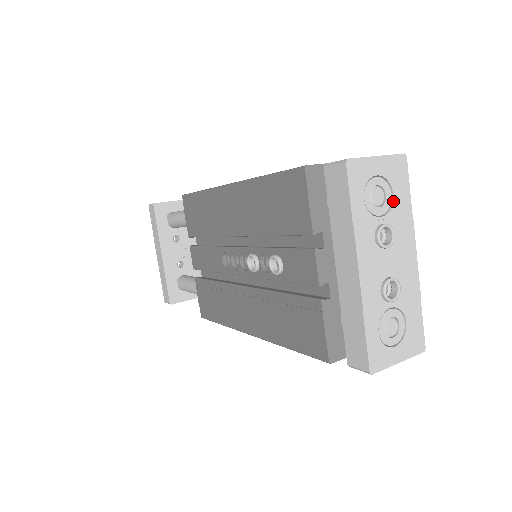
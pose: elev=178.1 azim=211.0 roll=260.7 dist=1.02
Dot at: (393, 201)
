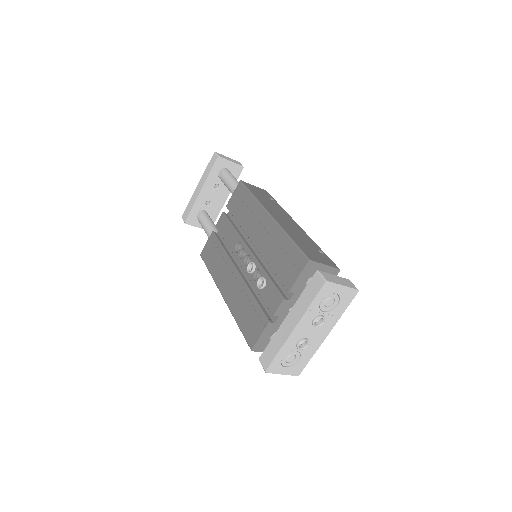
Dot at: (335, 308)
